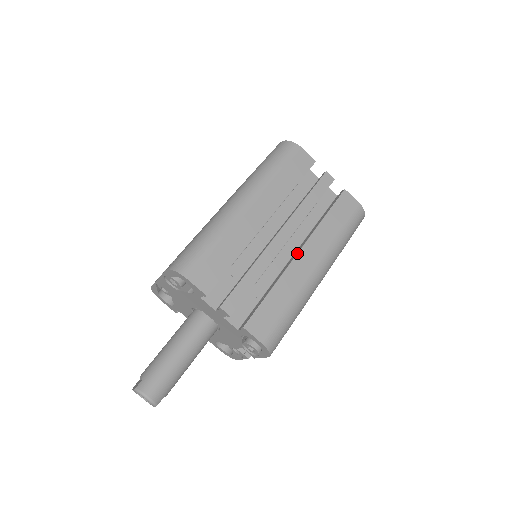
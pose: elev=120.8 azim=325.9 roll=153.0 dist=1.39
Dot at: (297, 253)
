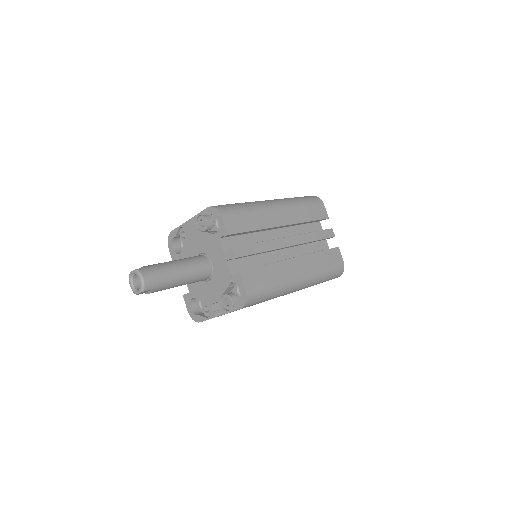
Dot at: (293, 257)
